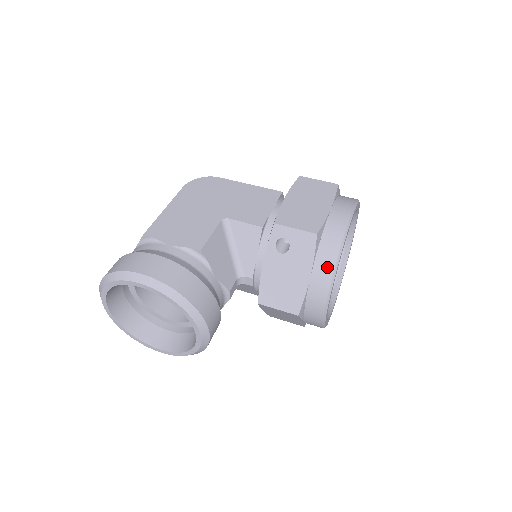
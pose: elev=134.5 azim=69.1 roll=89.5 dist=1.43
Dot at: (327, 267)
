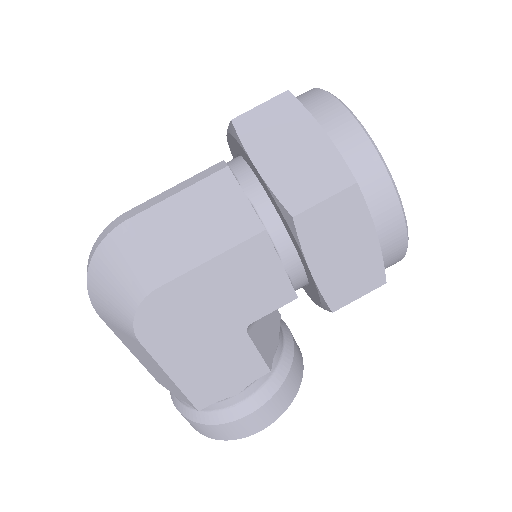
Dot at: occluded
